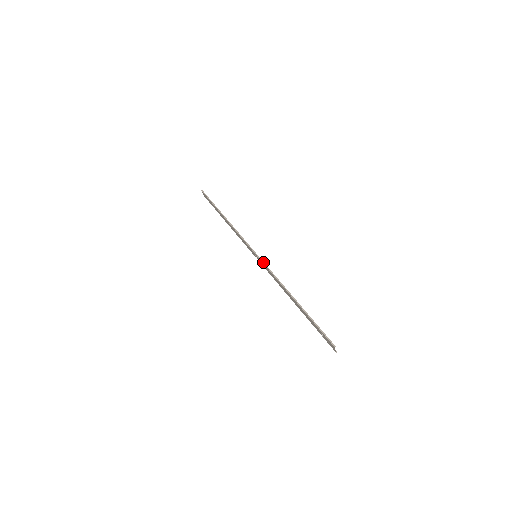
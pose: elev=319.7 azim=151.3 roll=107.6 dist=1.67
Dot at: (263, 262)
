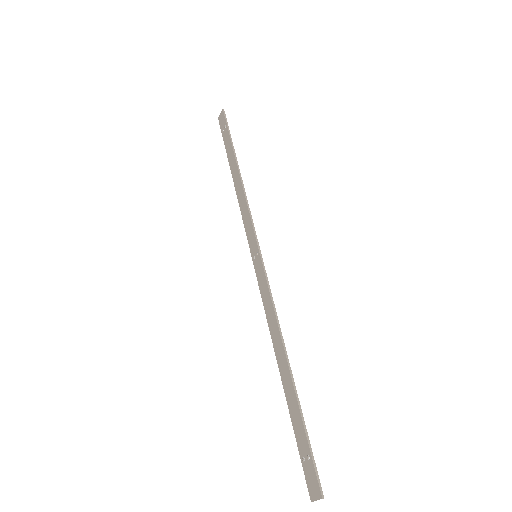
Dot at: (266, 274)
